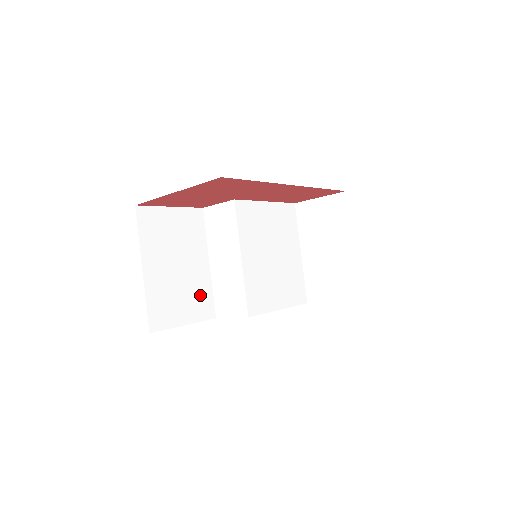
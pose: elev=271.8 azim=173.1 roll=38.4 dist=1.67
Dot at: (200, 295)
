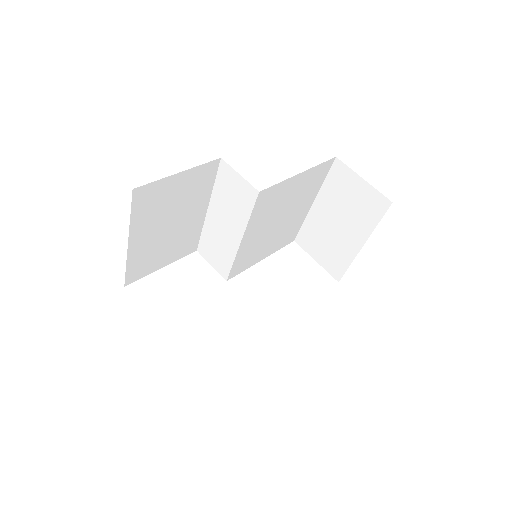
Dot at: (186, 239)
